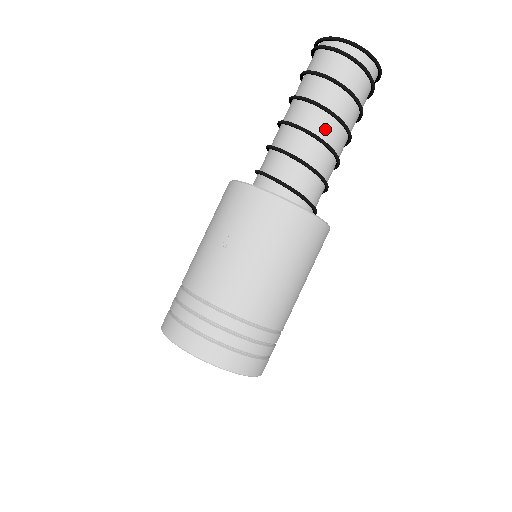
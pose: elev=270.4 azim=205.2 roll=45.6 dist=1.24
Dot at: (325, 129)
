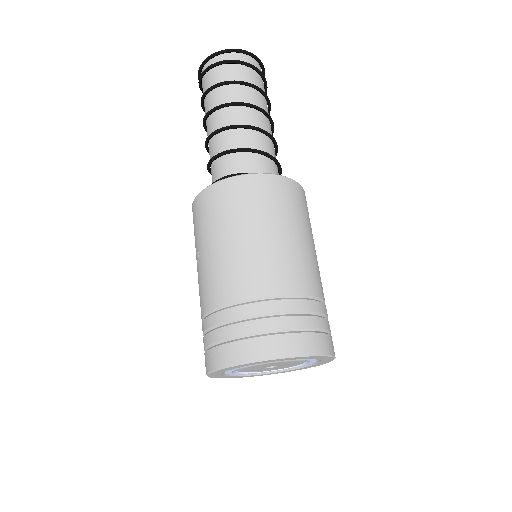
Dot at: (223, 120)
